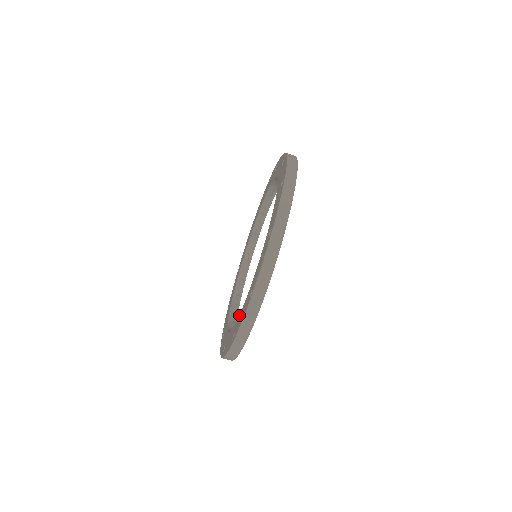
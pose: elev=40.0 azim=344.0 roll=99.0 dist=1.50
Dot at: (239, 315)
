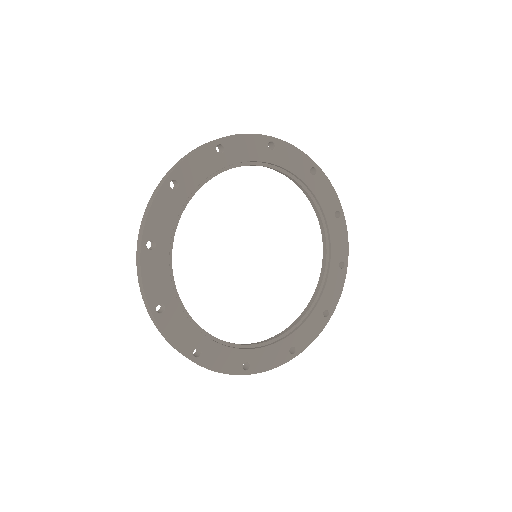
Dot at: occluded
